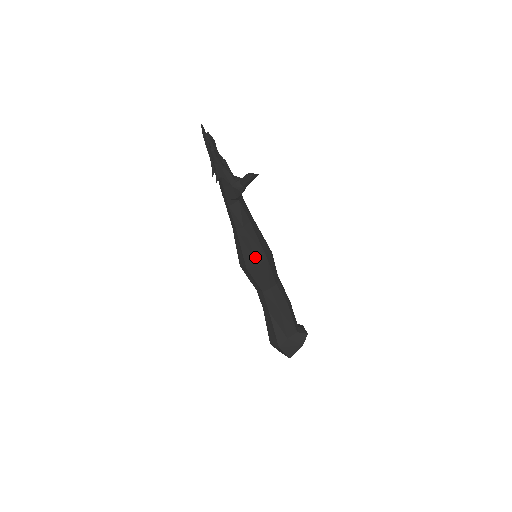
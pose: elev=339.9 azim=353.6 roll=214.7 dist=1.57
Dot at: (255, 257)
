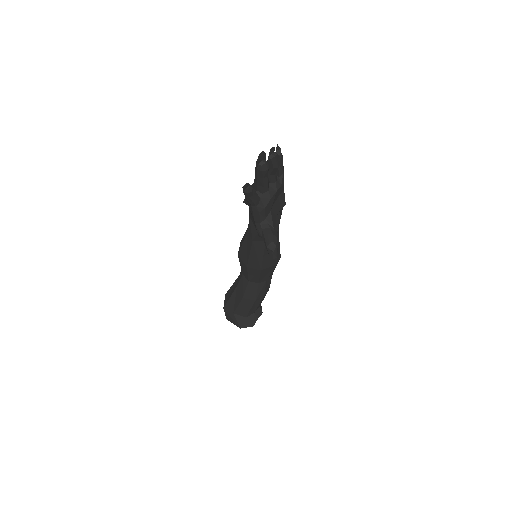
Dot at: (248, 261)
